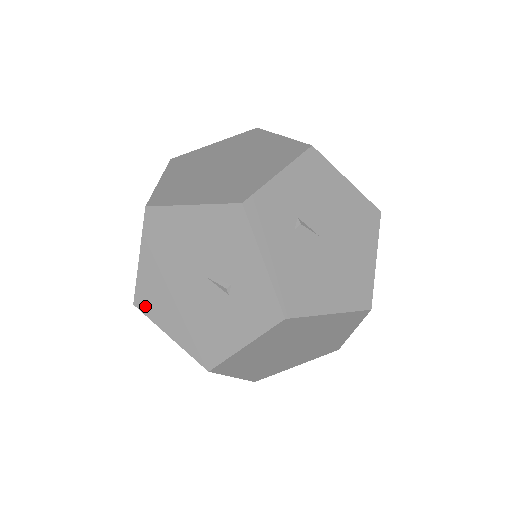
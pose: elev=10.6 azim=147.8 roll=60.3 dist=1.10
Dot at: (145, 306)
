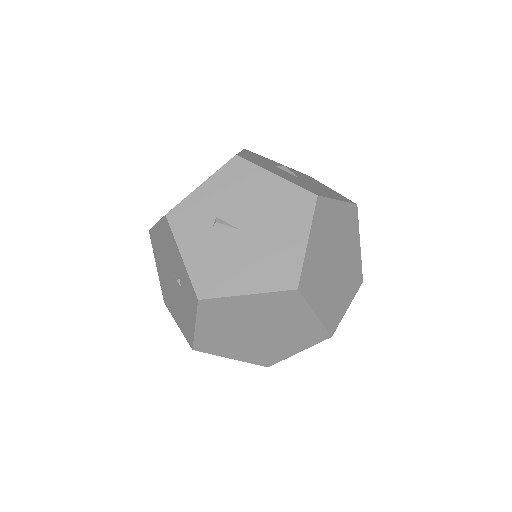
Dot at: (167, 303)
